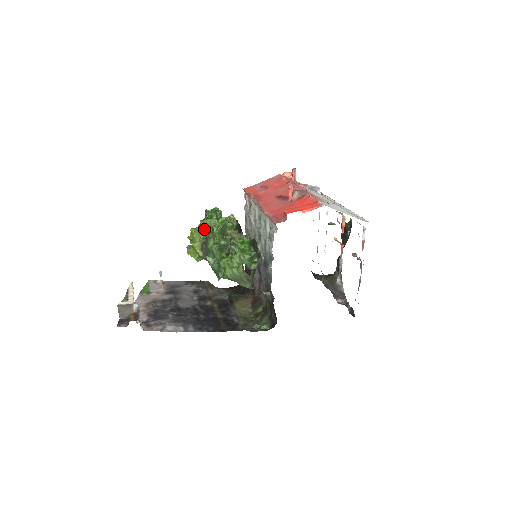
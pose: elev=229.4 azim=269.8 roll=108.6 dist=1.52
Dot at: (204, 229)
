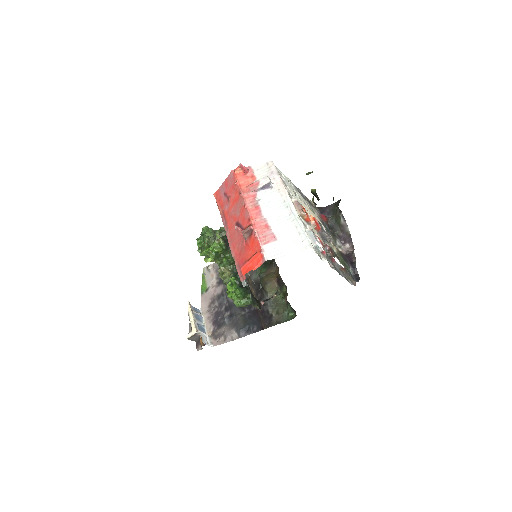
Dot at: occluded
